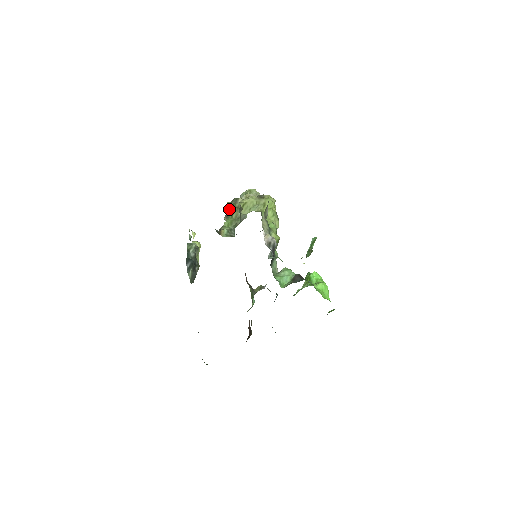
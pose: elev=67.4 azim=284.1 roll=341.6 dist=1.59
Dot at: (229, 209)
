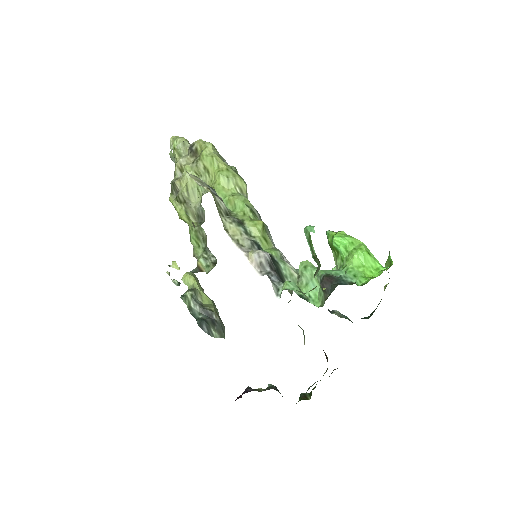
Dot at: (179, 213)
